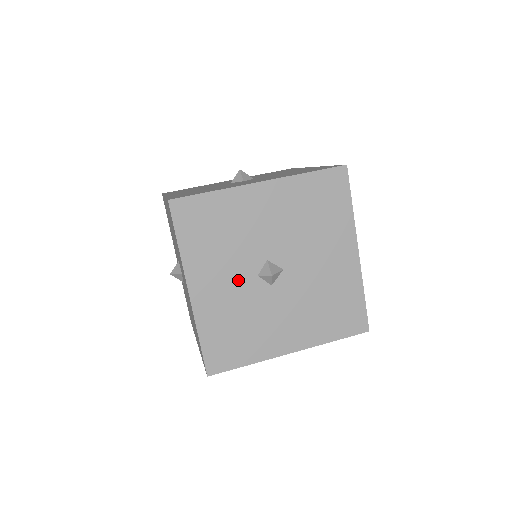
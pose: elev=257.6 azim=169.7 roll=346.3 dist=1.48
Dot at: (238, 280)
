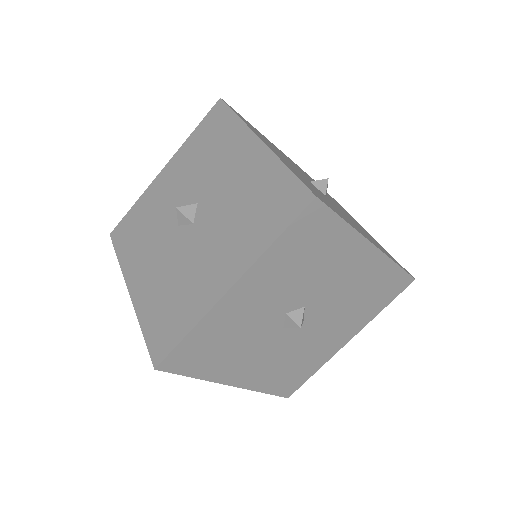
Dot at: (271, 307)
